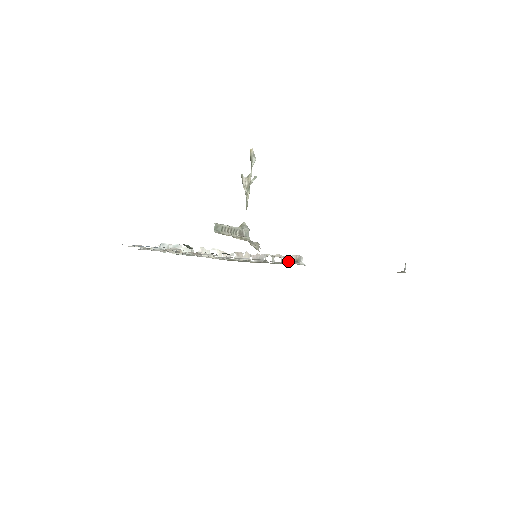
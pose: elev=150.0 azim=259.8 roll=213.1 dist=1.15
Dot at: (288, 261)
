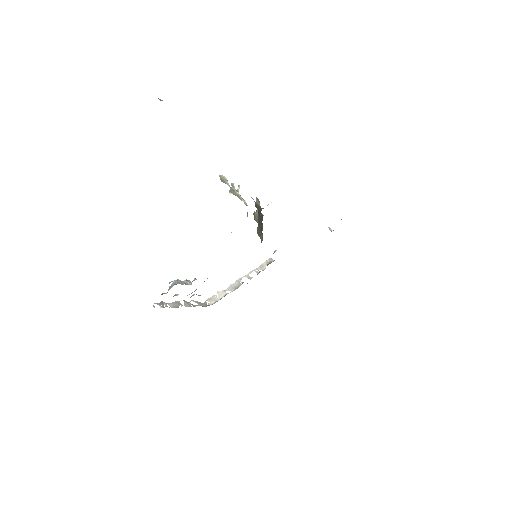
Dot at: occluded
